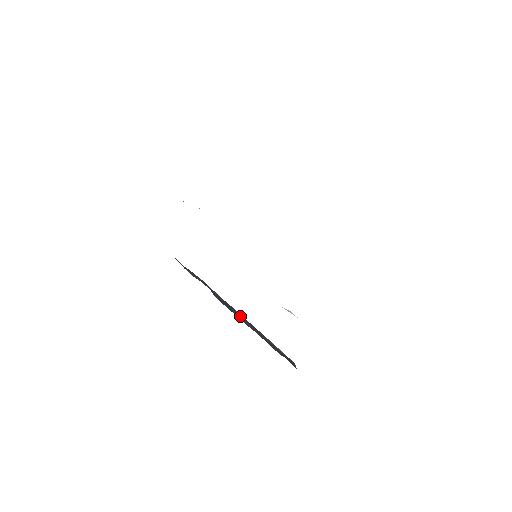
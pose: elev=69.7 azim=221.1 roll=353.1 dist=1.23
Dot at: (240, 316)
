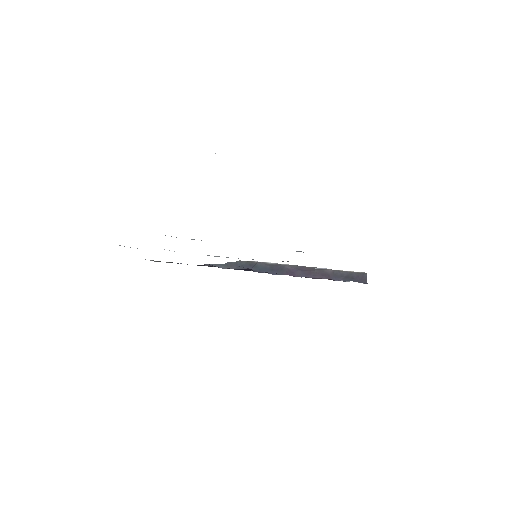
Dot at: (292, 270)
